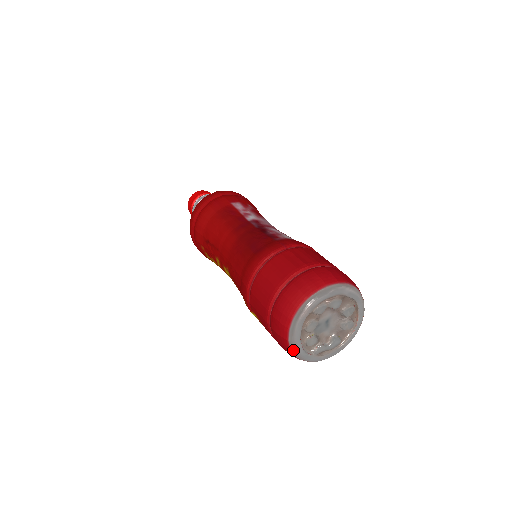
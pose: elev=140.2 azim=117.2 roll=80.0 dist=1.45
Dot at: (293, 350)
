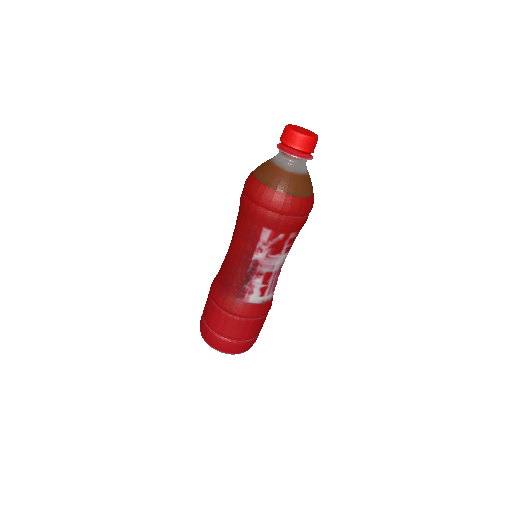
Dot at: occluded
